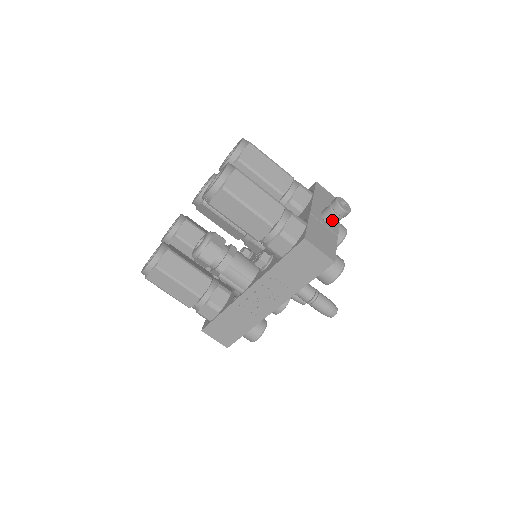
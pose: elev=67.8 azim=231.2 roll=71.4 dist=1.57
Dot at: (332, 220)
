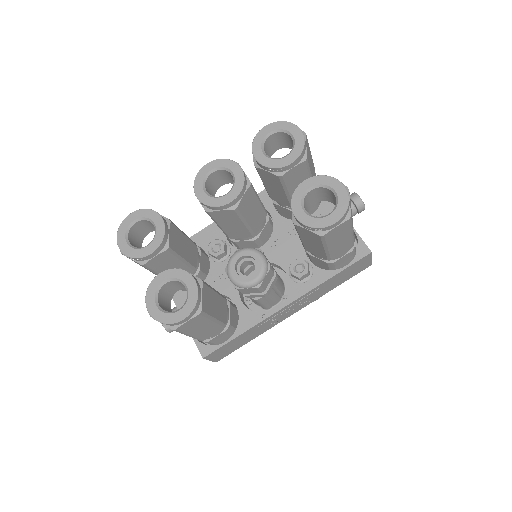
Dot at: occluded
